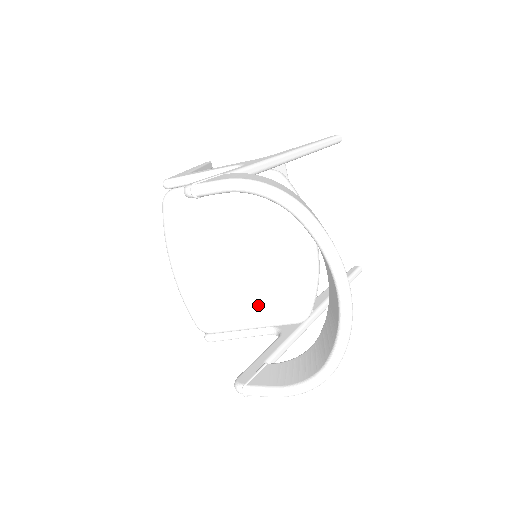
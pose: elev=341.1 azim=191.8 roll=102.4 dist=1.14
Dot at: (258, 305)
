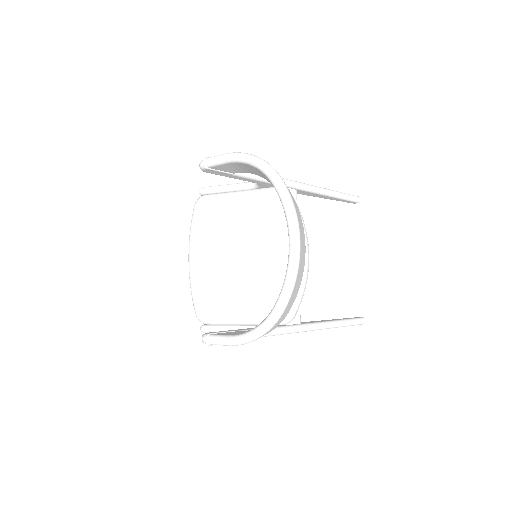
Dot at: (249, 300)
